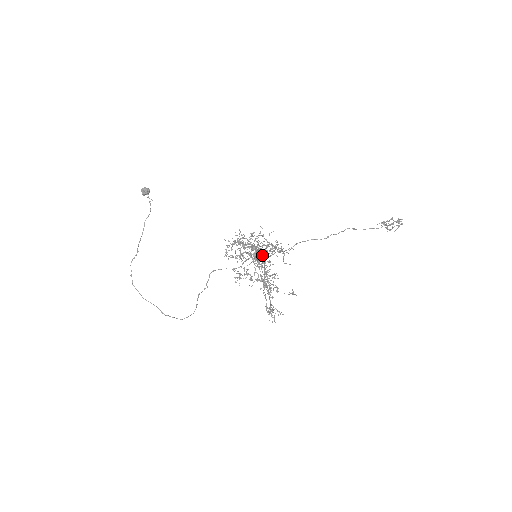
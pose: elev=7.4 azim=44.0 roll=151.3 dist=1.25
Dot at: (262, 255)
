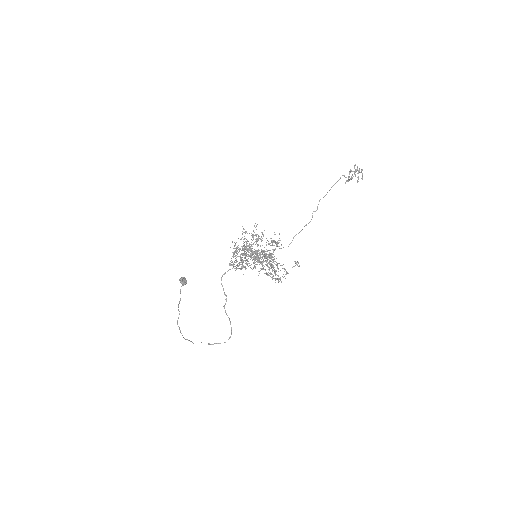
Dot at: occluded
